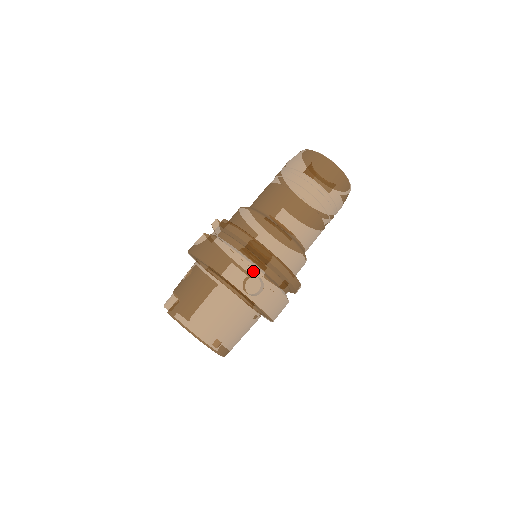
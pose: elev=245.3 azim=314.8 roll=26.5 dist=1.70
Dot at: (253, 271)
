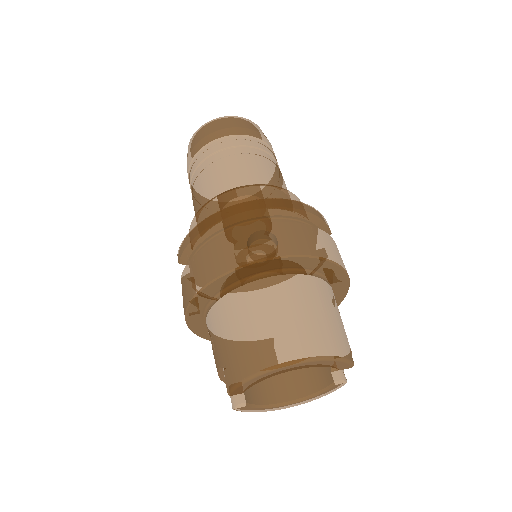
Dot at: (242, 234)
